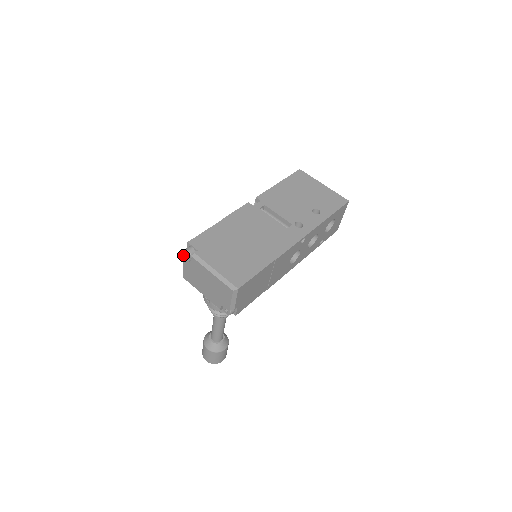
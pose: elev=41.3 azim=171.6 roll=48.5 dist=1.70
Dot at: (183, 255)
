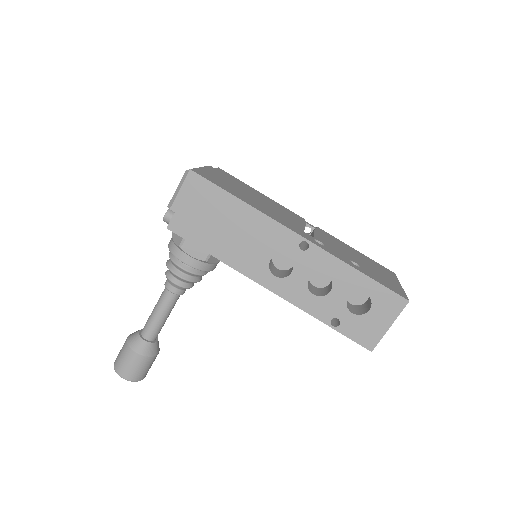
Dot at: occluded
